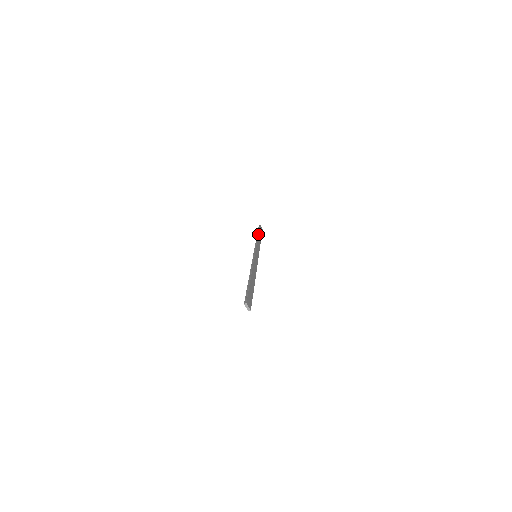
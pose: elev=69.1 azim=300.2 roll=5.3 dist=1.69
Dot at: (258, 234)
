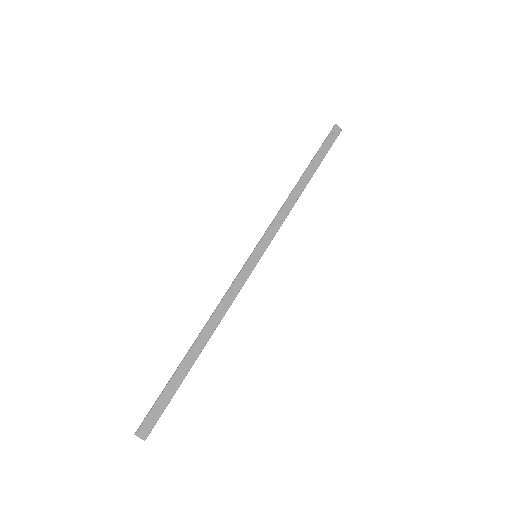
Dot at: (305, 170)
